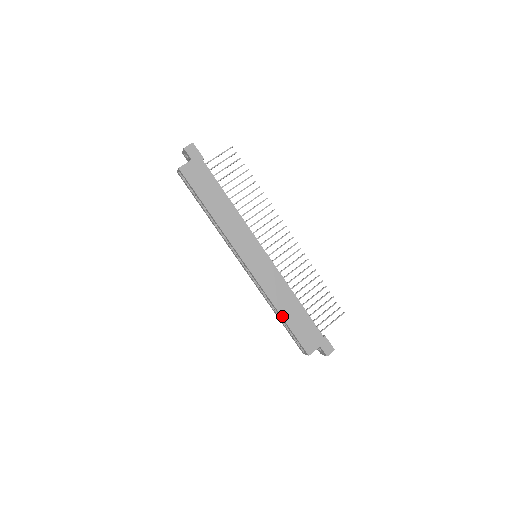
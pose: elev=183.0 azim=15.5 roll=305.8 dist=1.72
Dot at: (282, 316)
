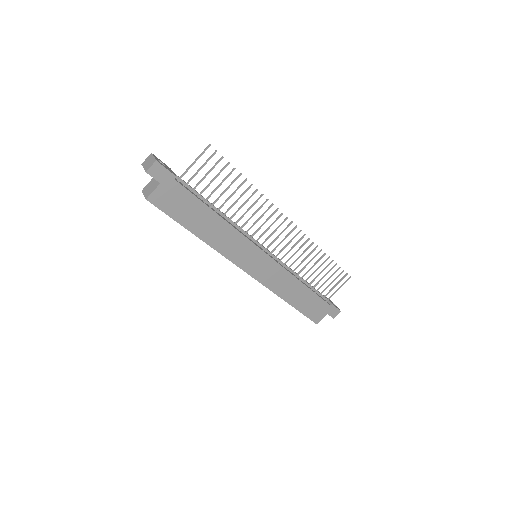
Dot at: (289, 303)
